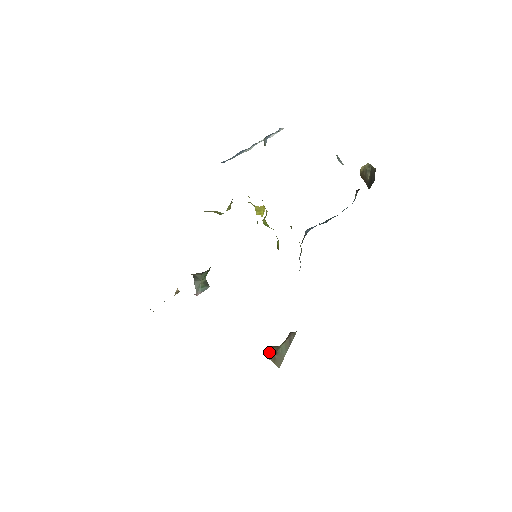
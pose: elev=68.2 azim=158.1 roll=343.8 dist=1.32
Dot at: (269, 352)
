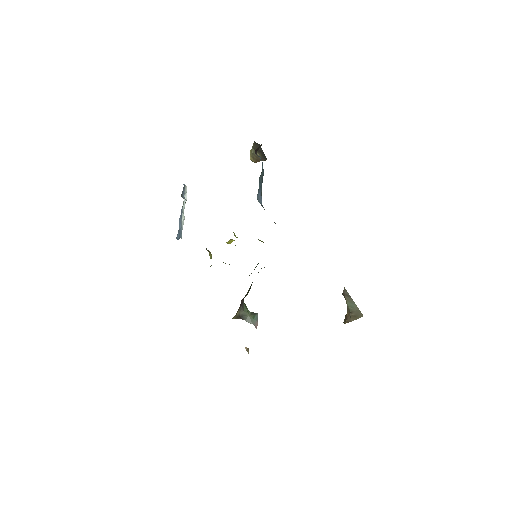
Dot at: (347, 319)
